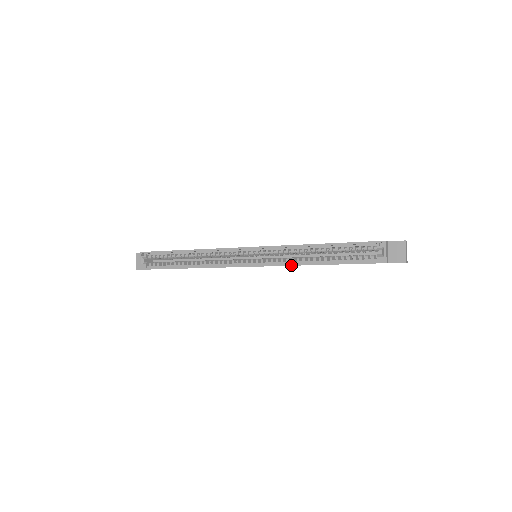
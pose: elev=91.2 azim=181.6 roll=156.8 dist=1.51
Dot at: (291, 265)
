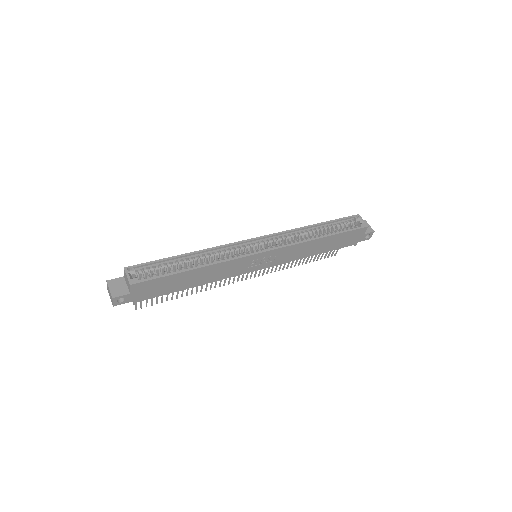
Dot at: (302, 242)
